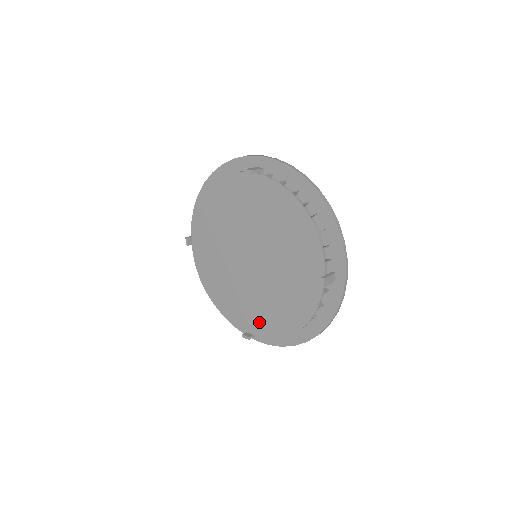
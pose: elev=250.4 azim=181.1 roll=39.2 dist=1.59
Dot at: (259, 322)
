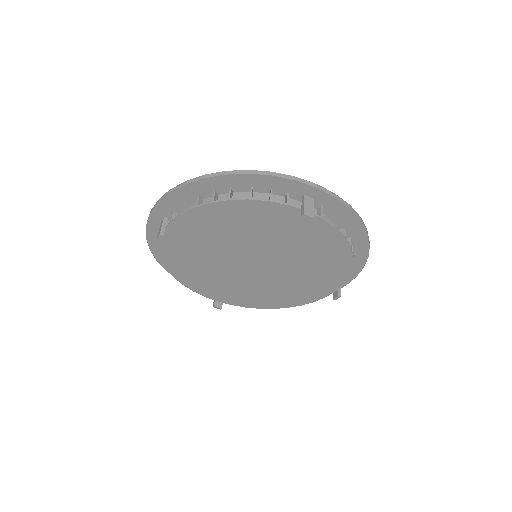
Dot at: (237, 298)
